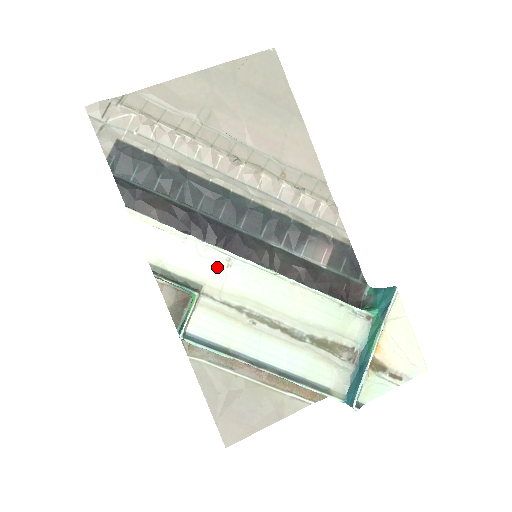
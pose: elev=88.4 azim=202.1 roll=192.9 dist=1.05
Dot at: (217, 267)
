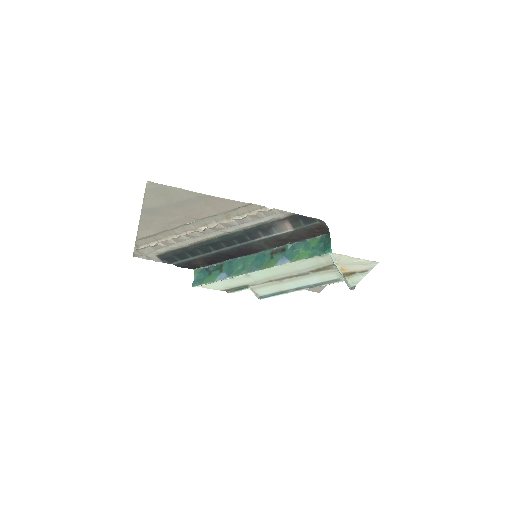
Dot at: (245, 278)
